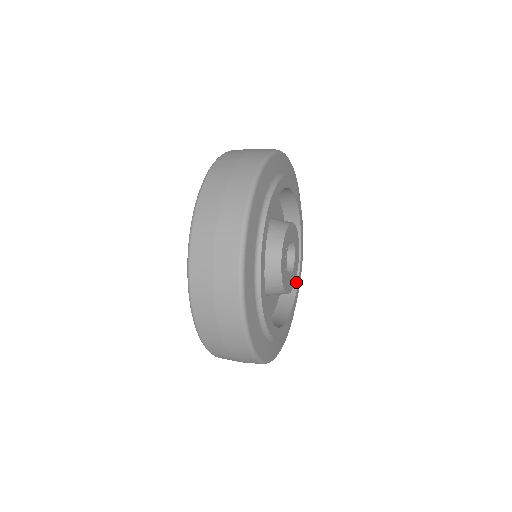
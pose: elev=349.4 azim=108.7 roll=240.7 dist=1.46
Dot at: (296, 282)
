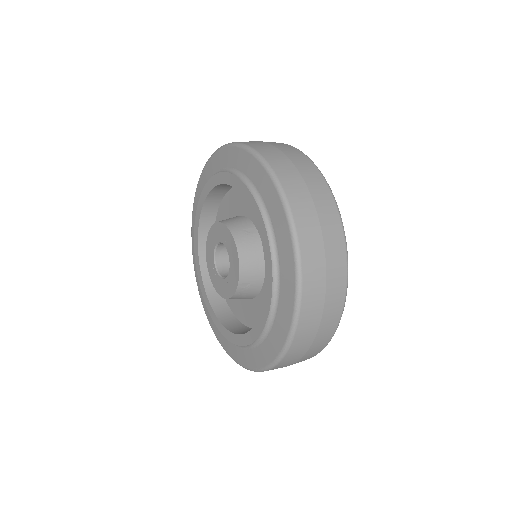
Dot at: occluded
